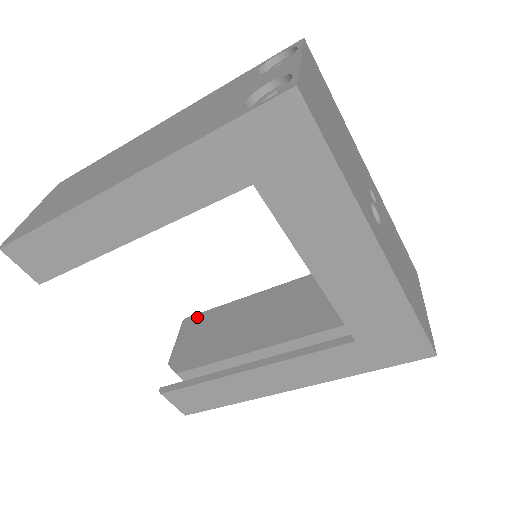
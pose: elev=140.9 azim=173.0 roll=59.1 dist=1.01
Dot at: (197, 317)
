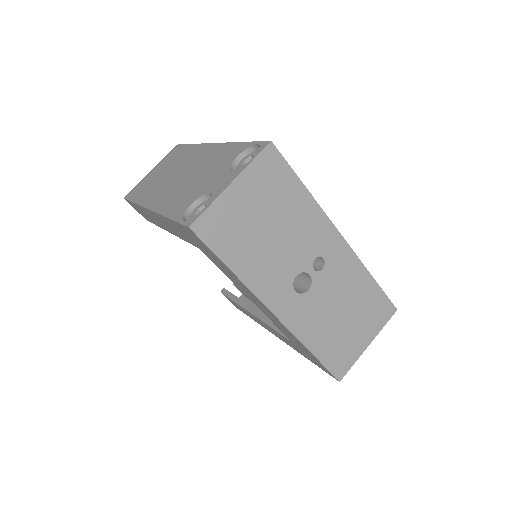
Dot at: occluded
